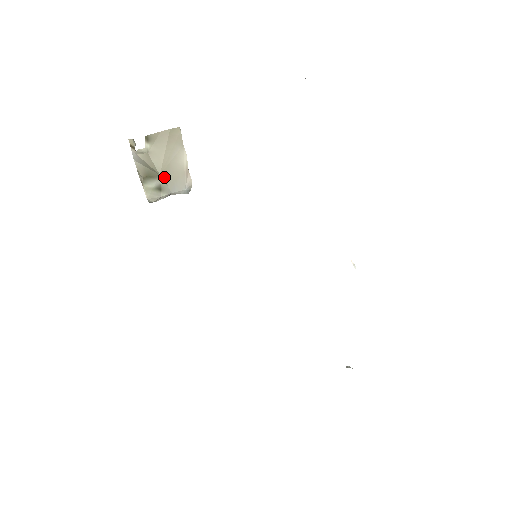
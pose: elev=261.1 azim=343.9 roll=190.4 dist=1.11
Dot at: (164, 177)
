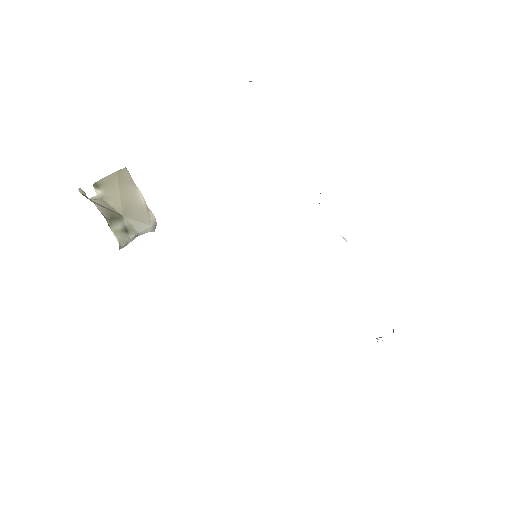
Dot at: (127, 217)
